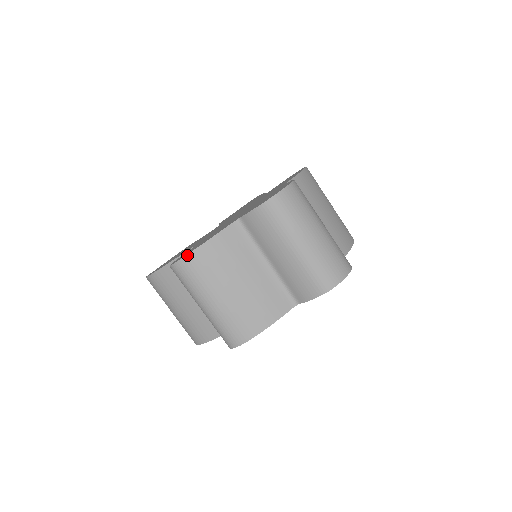
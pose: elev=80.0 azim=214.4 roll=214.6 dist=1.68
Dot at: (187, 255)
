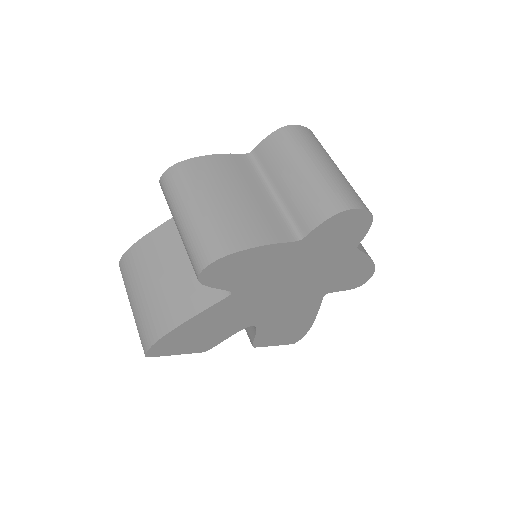
Dot at: (185, 160)
